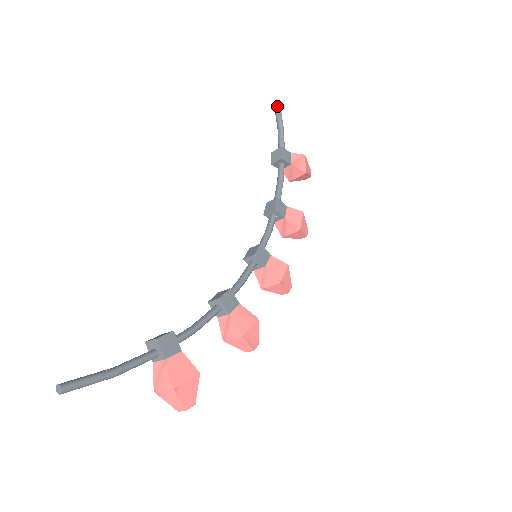
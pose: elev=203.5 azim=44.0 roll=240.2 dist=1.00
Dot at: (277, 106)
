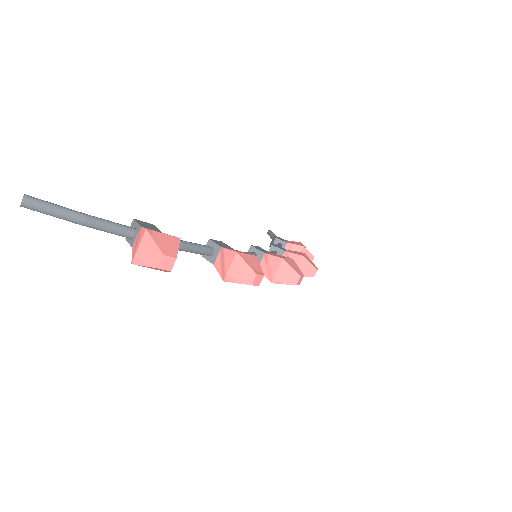
Dot at: (269, 232)
